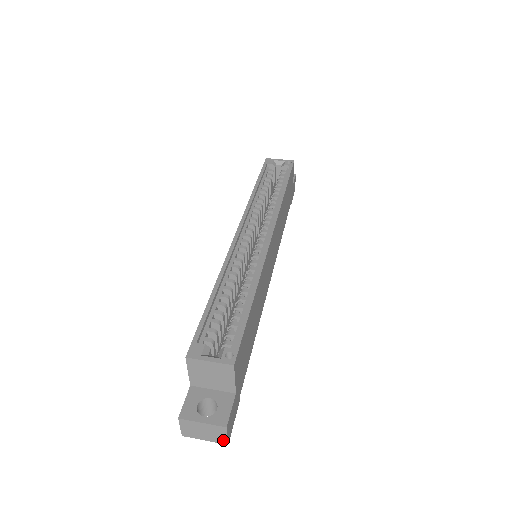
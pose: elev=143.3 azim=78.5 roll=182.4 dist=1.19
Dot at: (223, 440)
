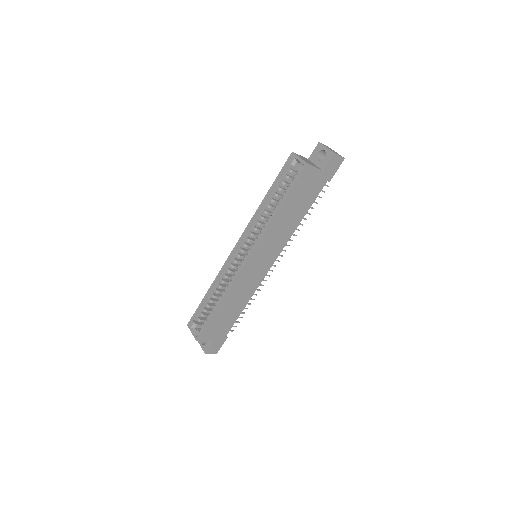
Dot at: (213, 353)
